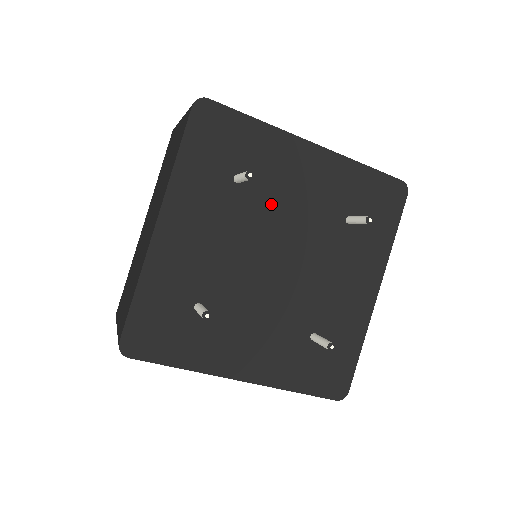
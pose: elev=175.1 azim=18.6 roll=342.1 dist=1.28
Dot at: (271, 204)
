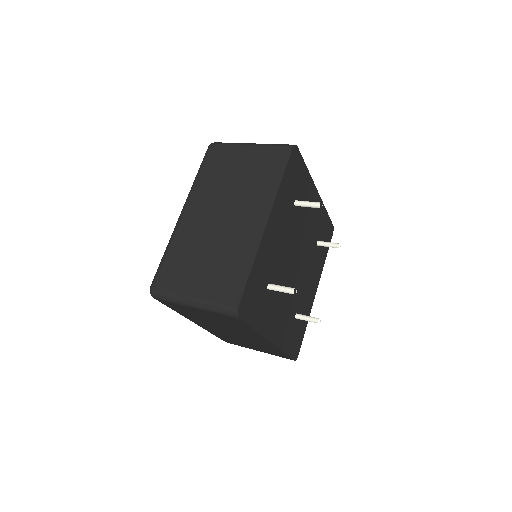
Dot at: (301, 224)
